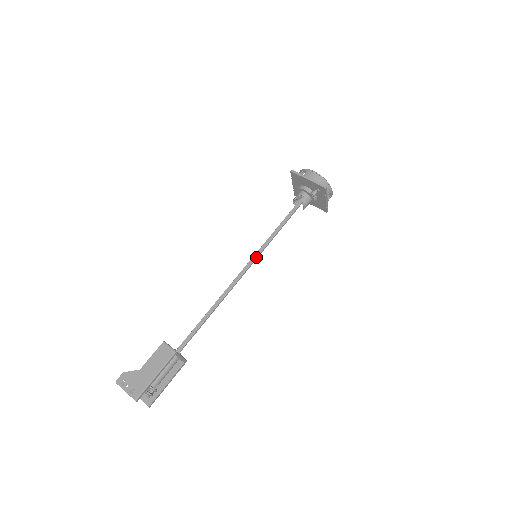
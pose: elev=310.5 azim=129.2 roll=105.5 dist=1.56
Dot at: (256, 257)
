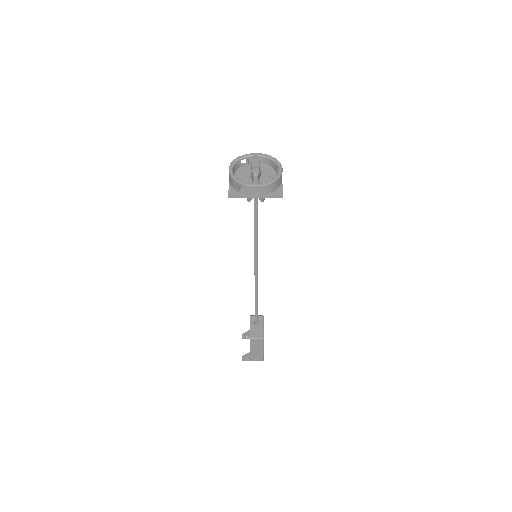
Dot at: (257, 257)
